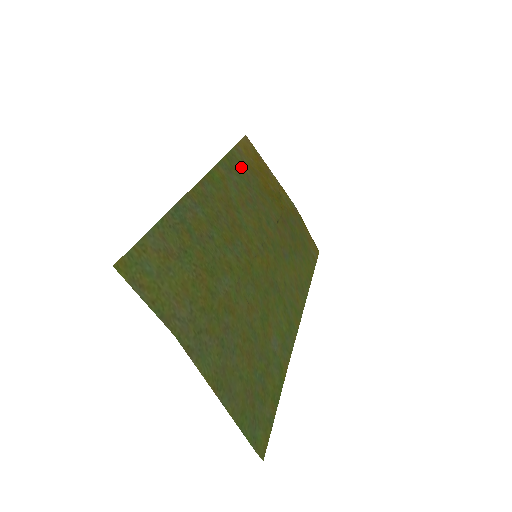
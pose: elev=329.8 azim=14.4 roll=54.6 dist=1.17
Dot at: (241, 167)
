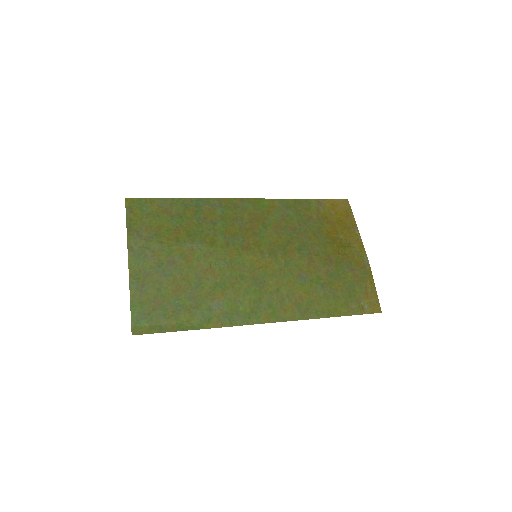
Dot at: (308, 211)
